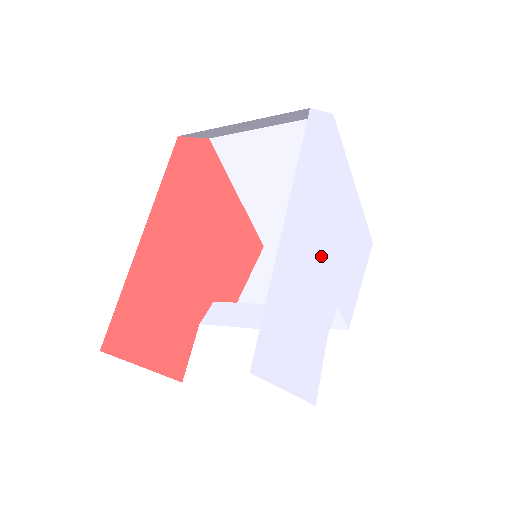
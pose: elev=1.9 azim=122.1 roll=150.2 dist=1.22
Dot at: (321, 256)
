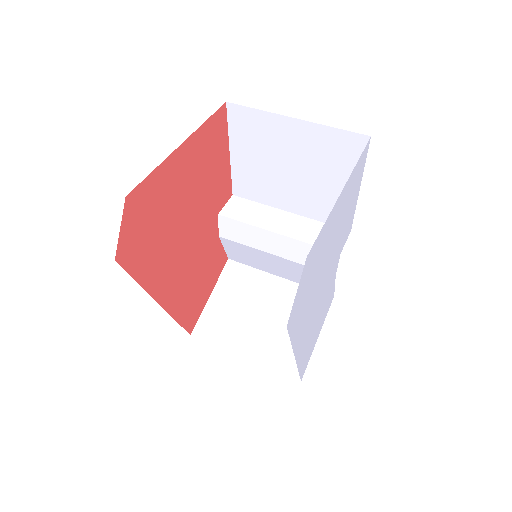
Dot at: (322, 290)
